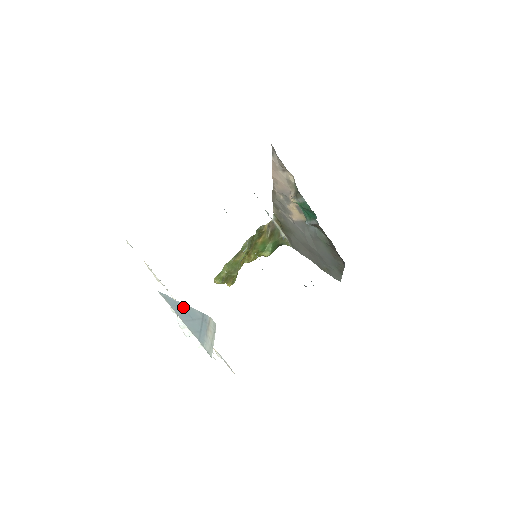
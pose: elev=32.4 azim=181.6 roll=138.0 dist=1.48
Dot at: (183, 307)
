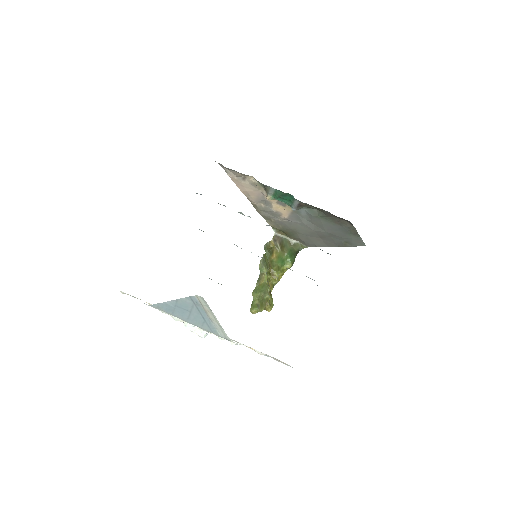
Dot at: (174, 305)
